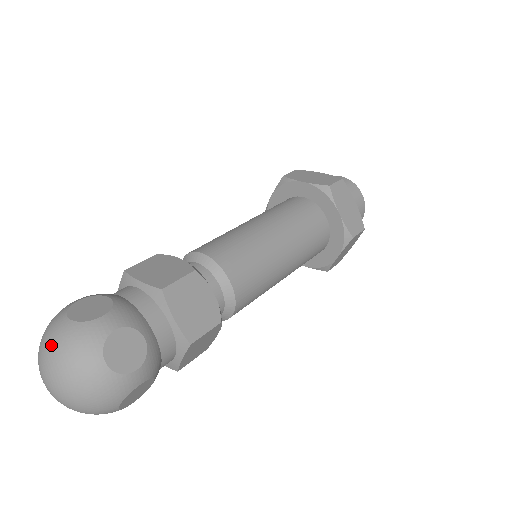
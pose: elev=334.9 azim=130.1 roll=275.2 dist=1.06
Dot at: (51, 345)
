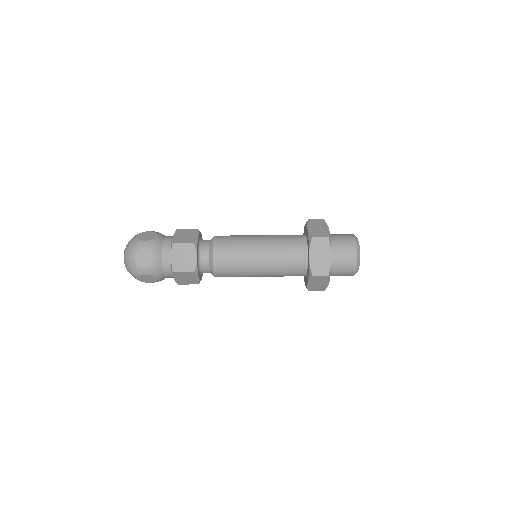
Dot at: (129, 242)
